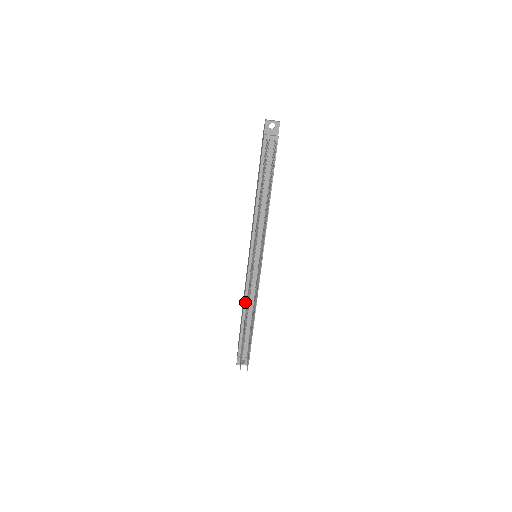
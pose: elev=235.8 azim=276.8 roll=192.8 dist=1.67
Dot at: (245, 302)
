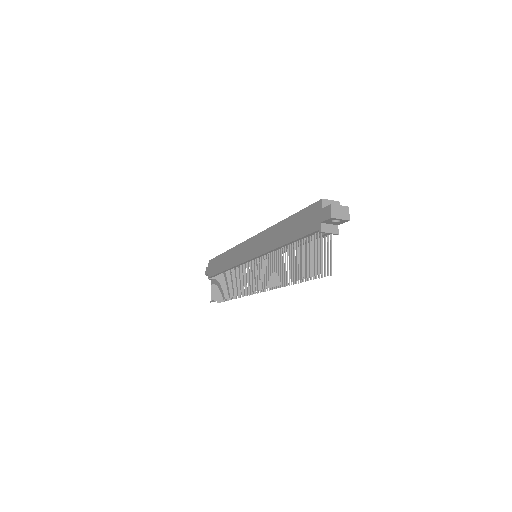
Dot at: (230, 269)
